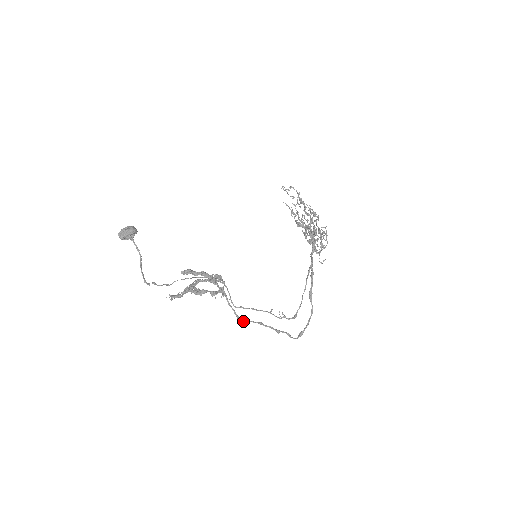
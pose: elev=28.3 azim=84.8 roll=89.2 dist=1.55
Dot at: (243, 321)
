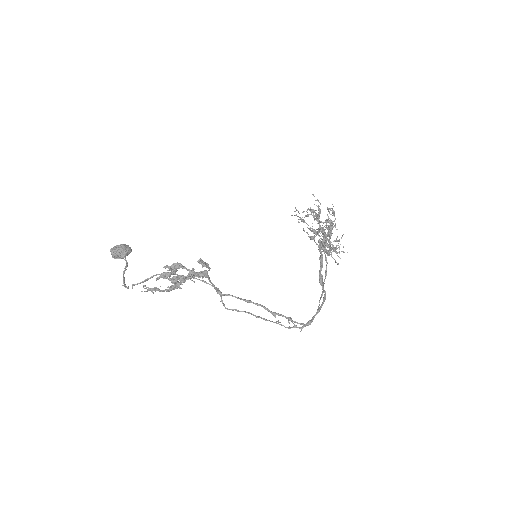
Dot at: (224, 294)
